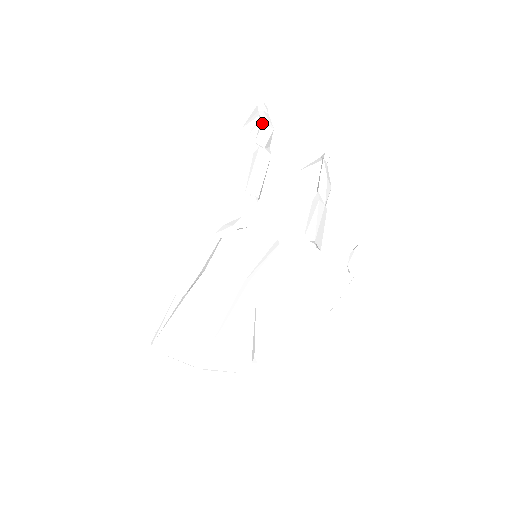
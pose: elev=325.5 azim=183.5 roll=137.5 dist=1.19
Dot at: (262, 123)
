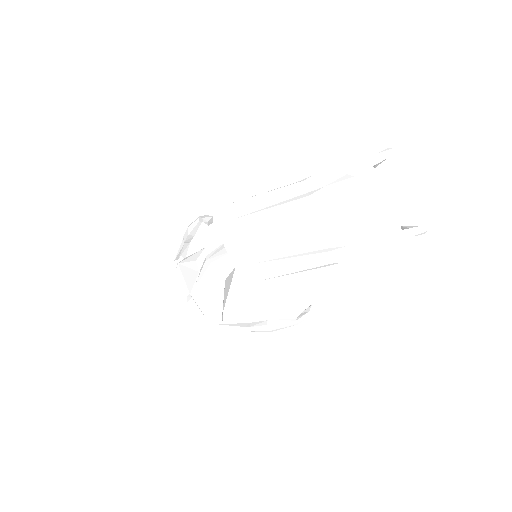
Dot at: (342, 164)
